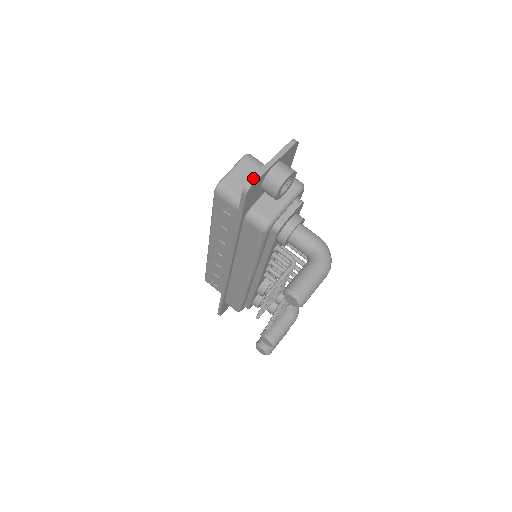
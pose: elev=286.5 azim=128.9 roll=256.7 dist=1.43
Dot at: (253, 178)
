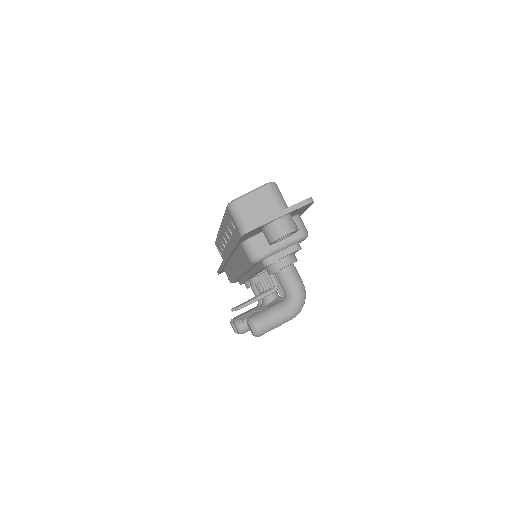
Dot at: (252, 226)
